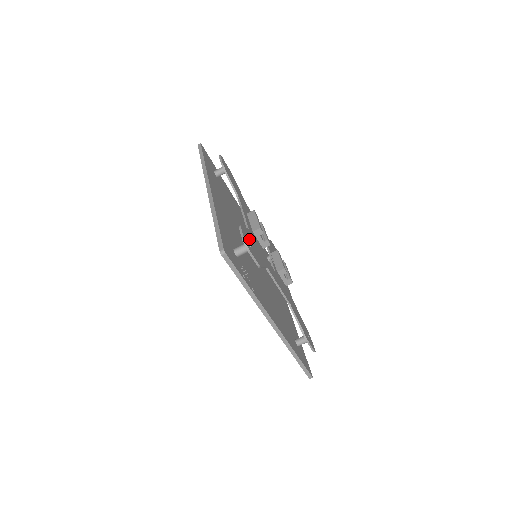
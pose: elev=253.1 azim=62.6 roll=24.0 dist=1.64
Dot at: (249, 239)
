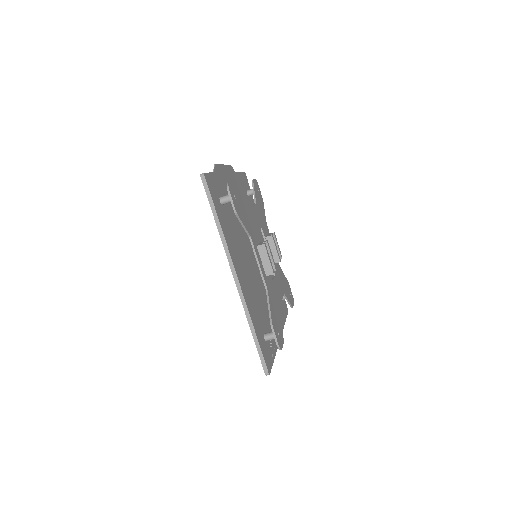
Dot at: (275, 320)
